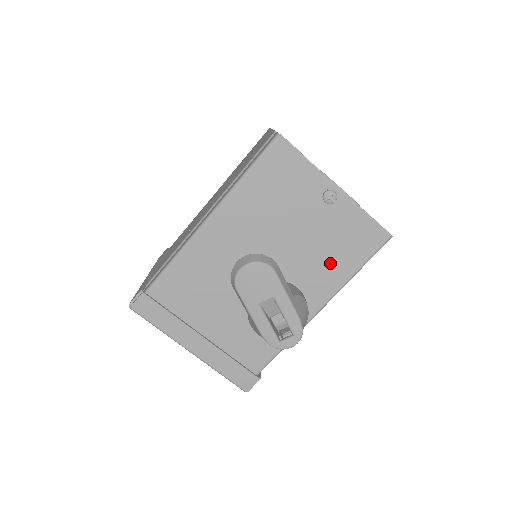
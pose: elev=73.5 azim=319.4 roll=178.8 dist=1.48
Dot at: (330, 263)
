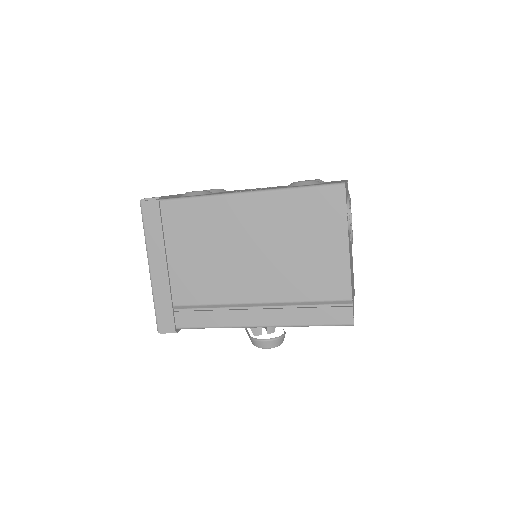
Dot at: occluded
